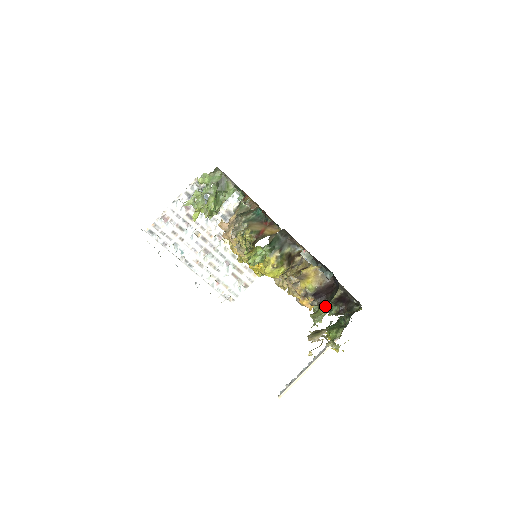
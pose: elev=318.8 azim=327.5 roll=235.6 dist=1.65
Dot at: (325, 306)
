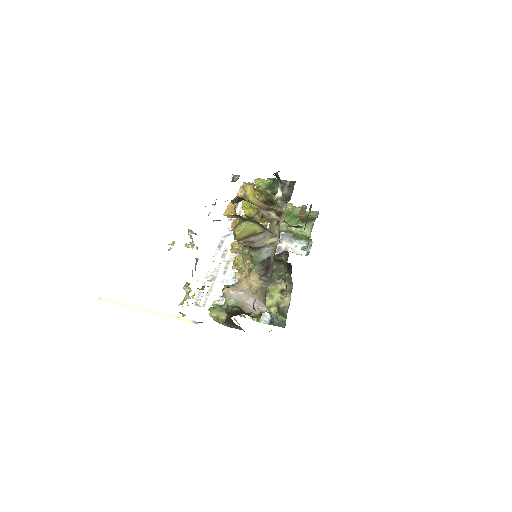
Dot at: (236, 202)
